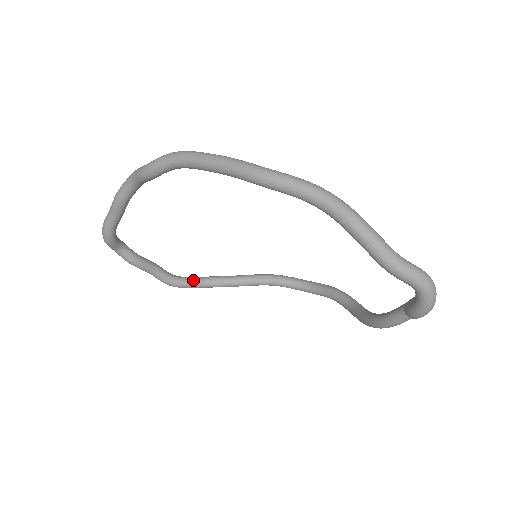
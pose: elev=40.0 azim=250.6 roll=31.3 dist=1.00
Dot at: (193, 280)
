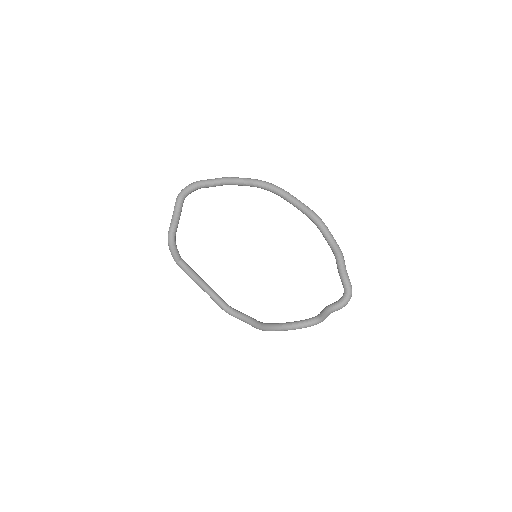
Dot at: occluded
